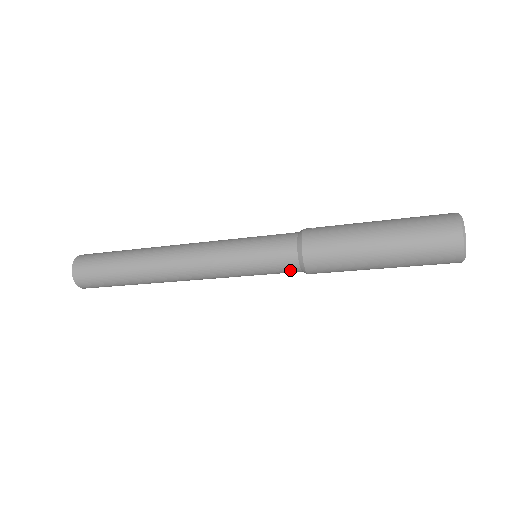
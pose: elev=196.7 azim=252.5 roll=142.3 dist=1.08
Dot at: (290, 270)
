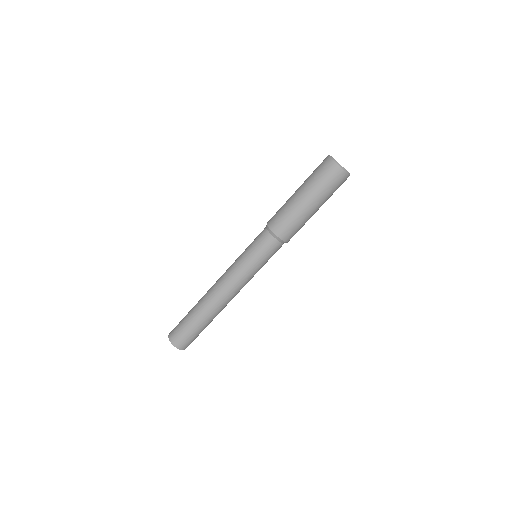
Dot at: (263, 236)
